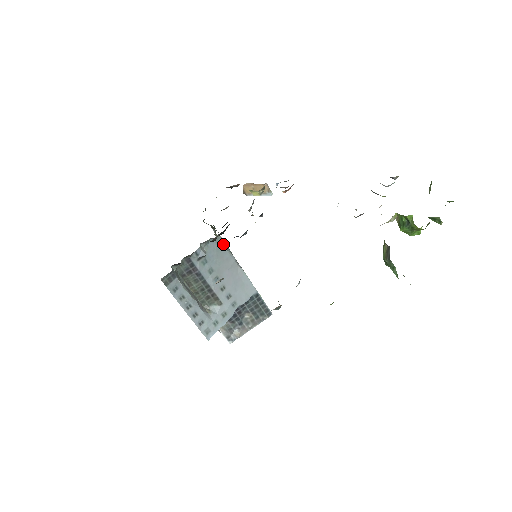
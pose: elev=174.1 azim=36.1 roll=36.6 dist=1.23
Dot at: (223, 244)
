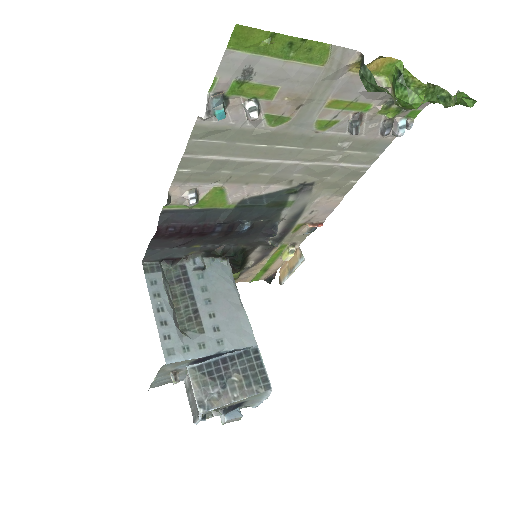
Dot at: (230, 273)
